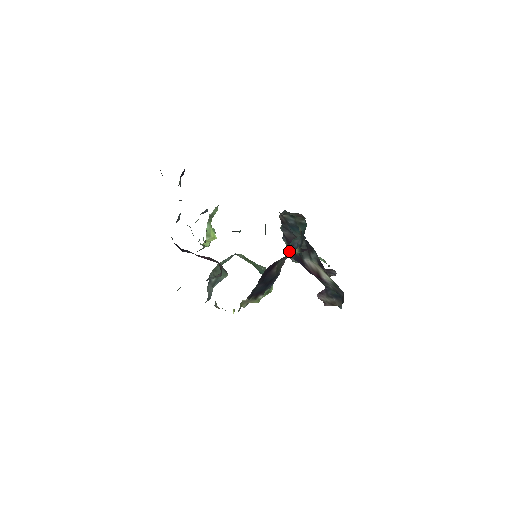
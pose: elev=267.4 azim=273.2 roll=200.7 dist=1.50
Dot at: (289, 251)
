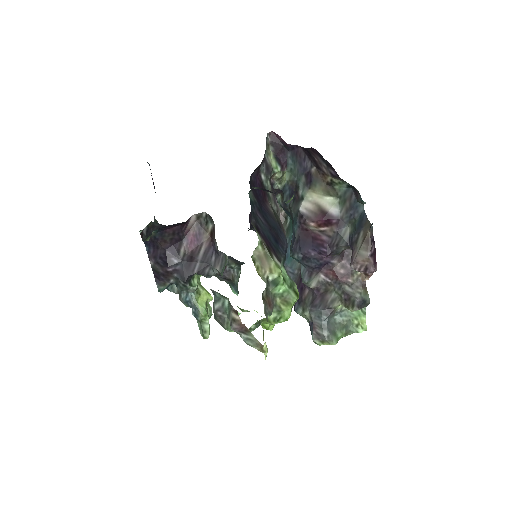
Dot at: (293, 257)
